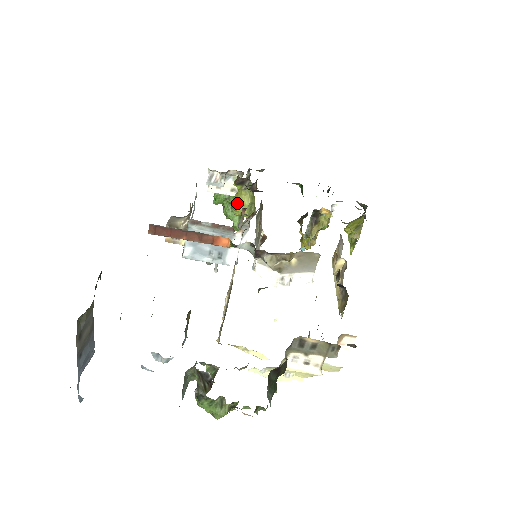
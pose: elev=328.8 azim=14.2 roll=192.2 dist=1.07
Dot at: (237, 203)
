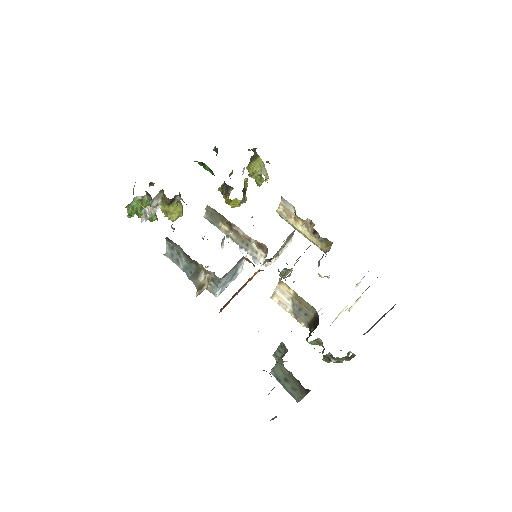
Dot at: (172, 214)
